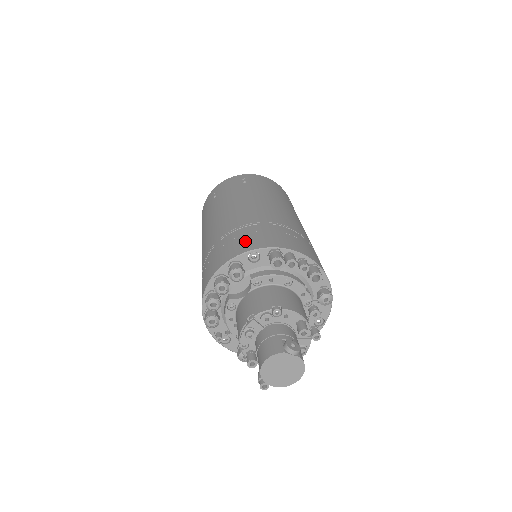
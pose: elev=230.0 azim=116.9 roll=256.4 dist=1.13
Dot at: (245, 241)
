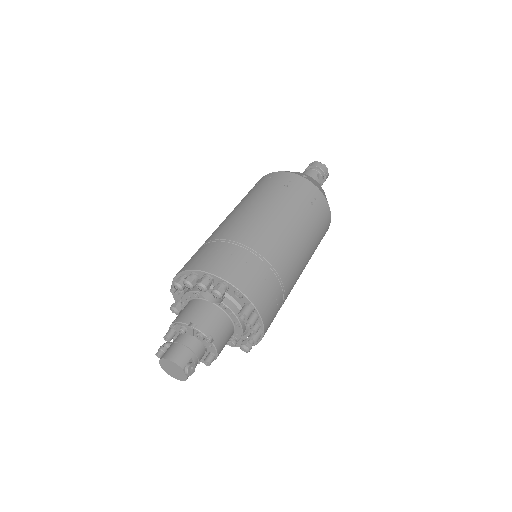
Dot at: (248, 276)
